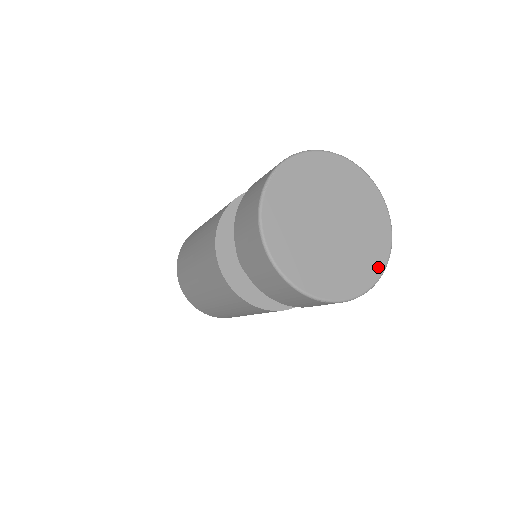
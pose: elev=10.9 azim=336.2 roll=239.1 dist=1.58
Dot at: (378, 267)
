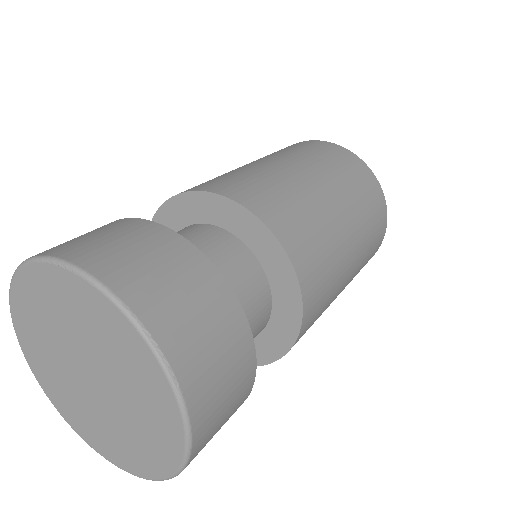
Dot at: (104, 451)
